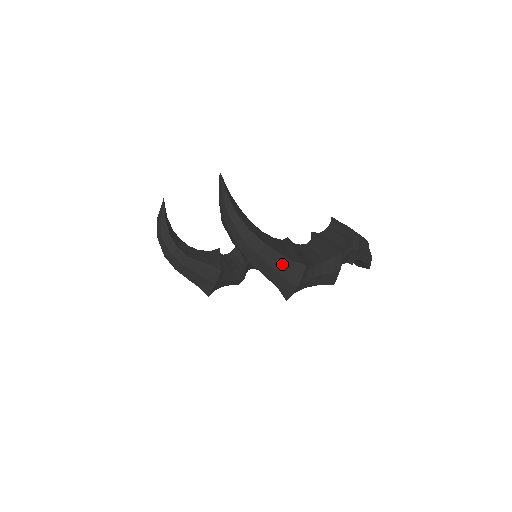
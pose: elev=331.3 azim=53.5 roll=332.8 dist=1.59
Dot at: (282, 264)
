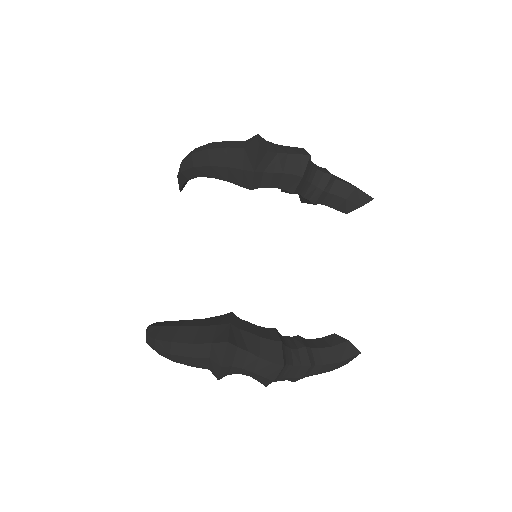
Dot at: occluded
